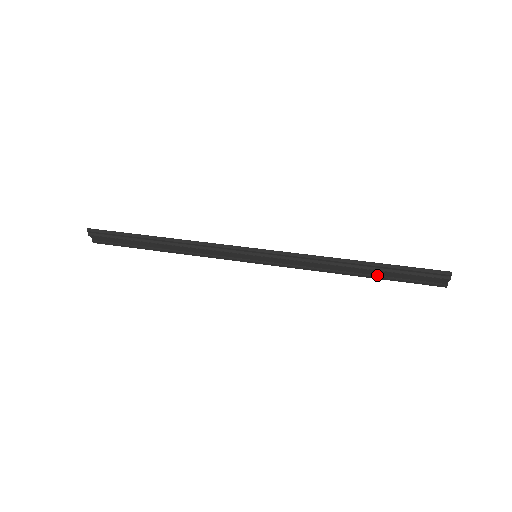
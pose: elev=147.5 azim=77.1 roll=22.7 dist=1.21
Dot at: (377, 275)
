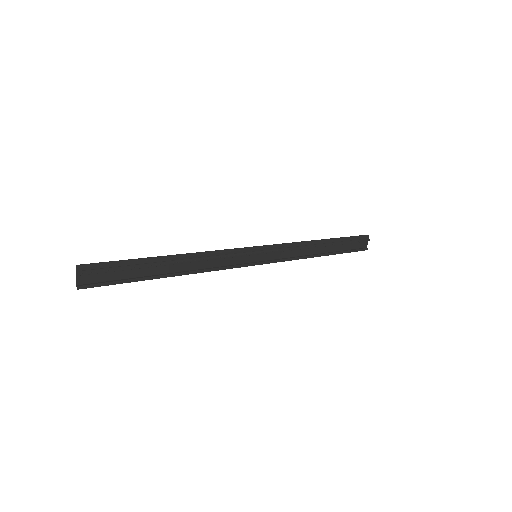
Dot at: (333, 251)
